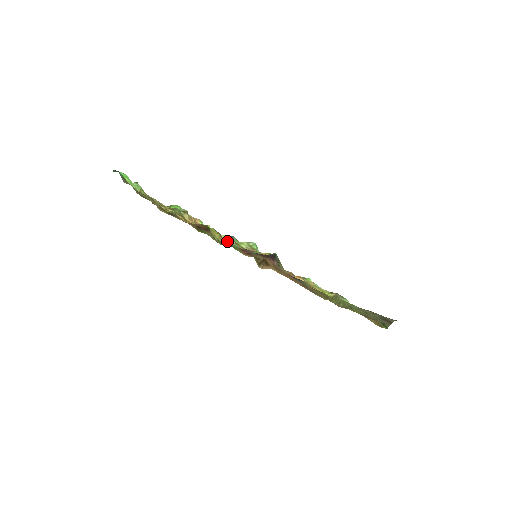
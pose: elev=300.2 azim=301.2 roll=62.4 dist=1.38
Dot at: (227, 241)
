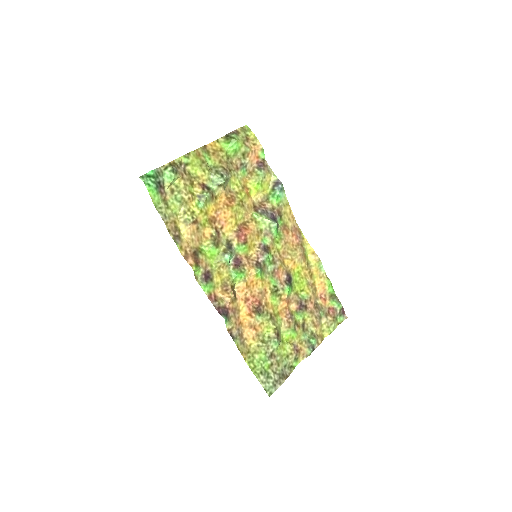
Dot at: (223, 256)
